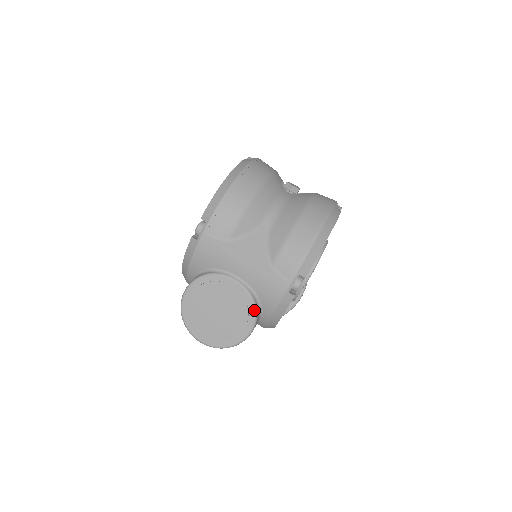
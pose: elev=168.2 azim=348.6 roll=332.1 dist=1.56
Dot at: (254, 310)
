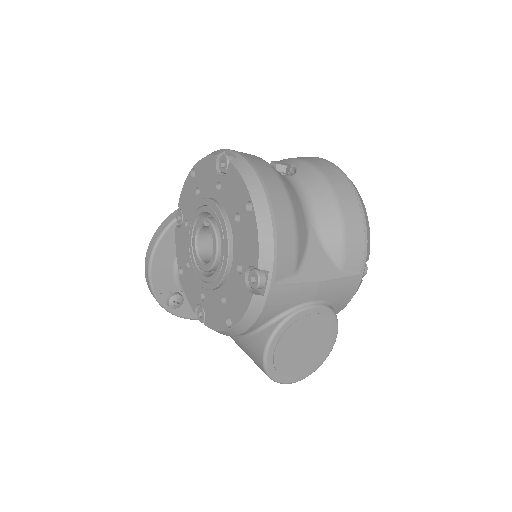
Dot at: (336, 319)
